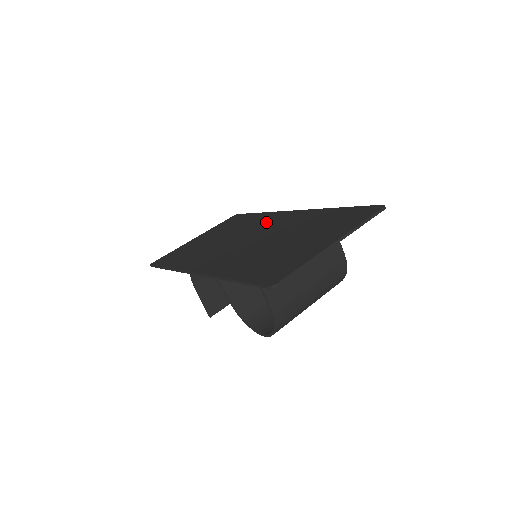
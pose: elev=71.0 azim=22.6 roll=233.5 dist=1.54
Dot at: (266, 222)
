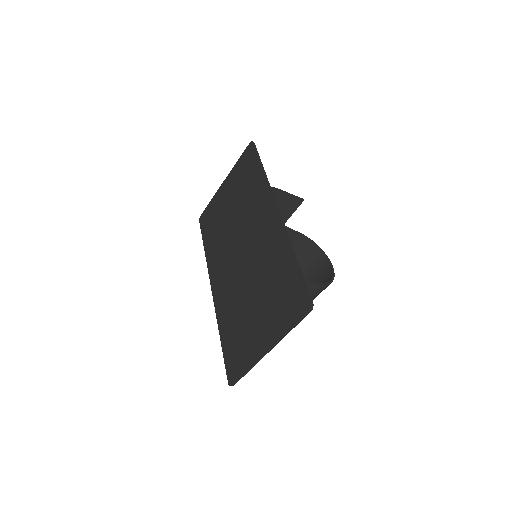
Dot at: (257, 215)
